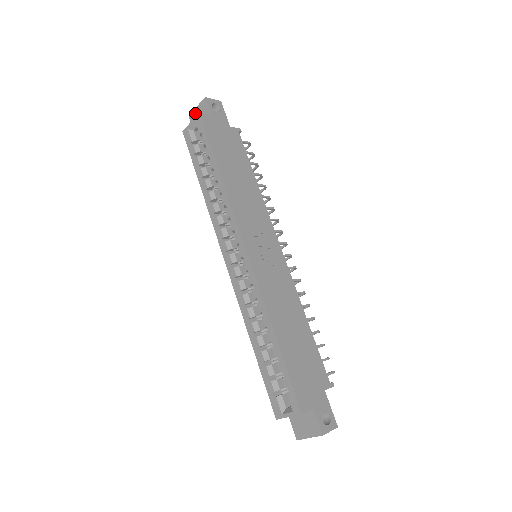
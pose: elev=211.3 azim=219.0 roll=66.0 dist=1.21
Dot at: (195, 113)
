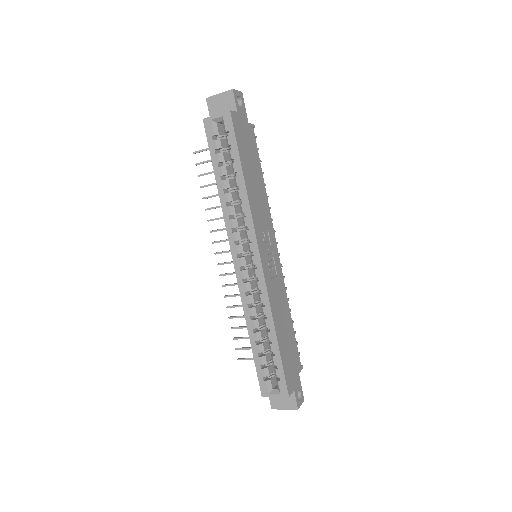
Dot at: (216, 99)
